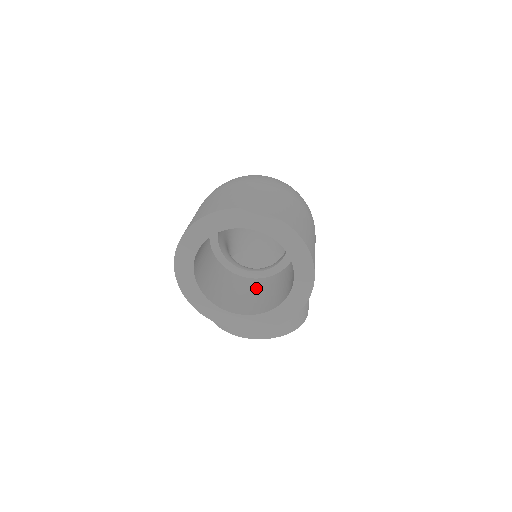
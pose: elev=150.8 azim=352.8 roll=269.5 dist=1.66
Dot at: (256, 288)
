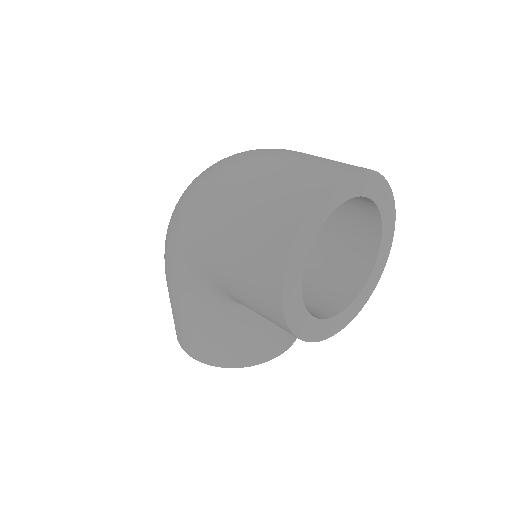
Dot at: (302, 284)
